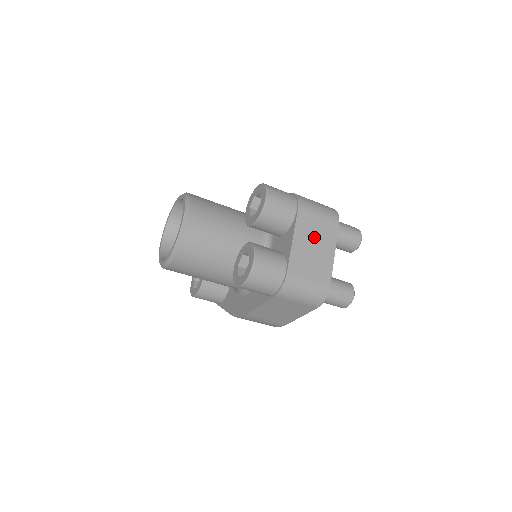
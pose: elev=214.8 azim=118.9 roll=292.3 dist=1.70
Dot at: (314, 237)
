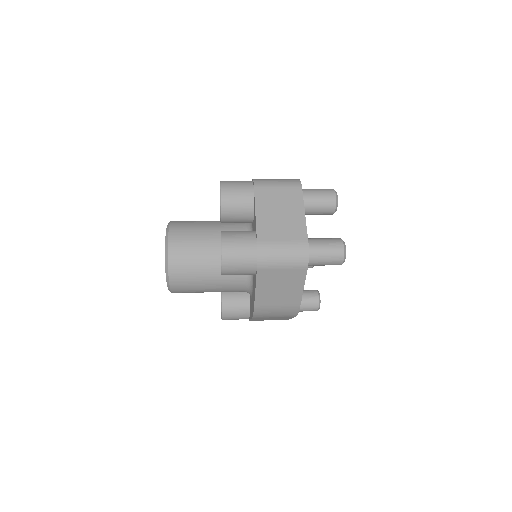
Dot at: (278, 205)
